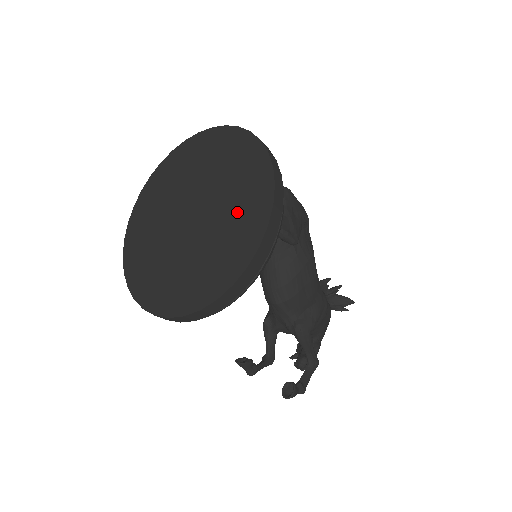
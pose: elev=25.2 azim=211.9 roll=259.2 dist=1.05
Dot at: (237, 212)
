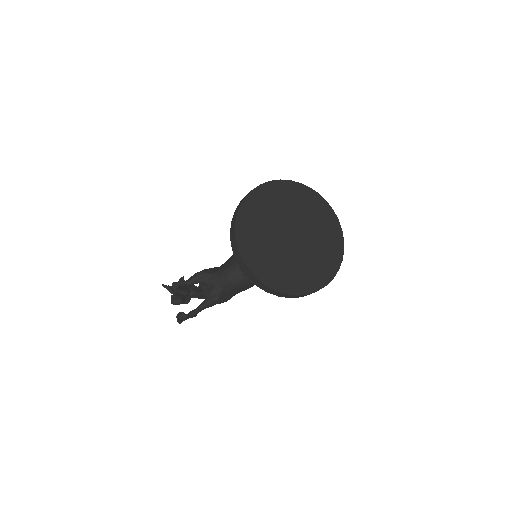
Dot at: (312, 266)
